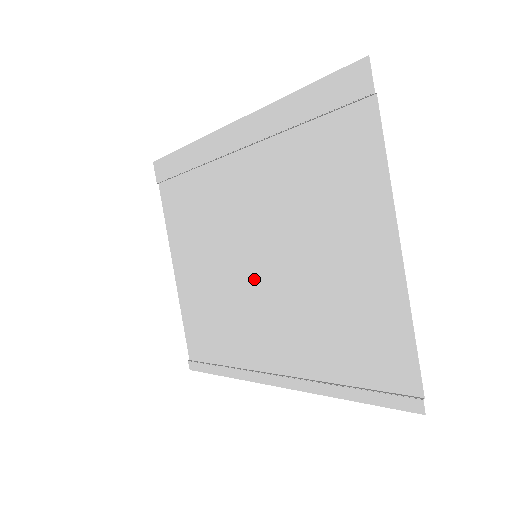
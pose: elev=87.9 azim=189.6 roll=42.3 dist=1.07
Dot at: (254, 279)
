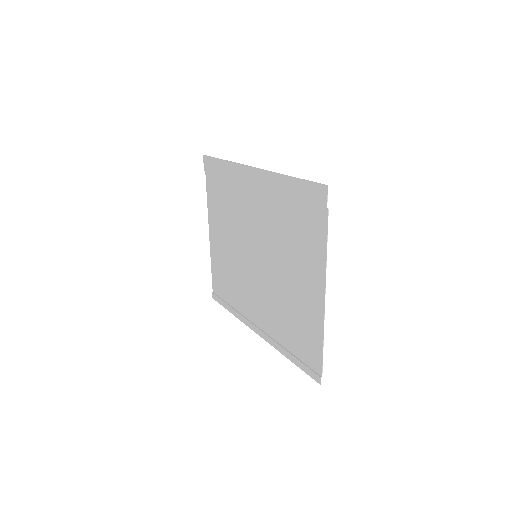
Dot at: (253, 268)
